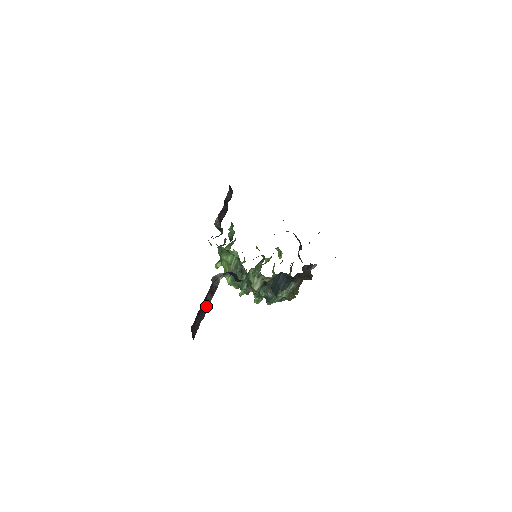
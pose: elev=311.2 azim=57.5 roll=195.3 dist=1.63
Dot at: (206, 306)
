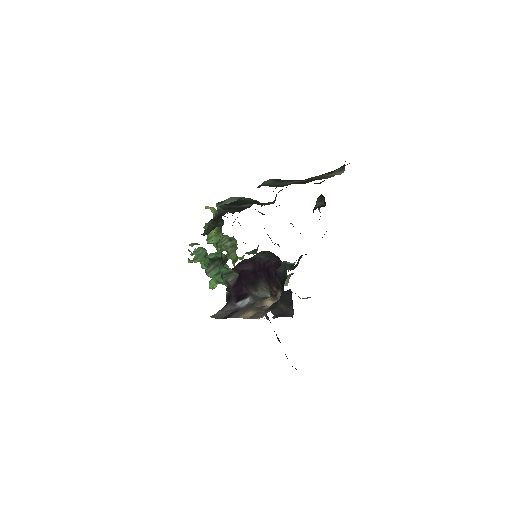
Dot at: (278, 339)
